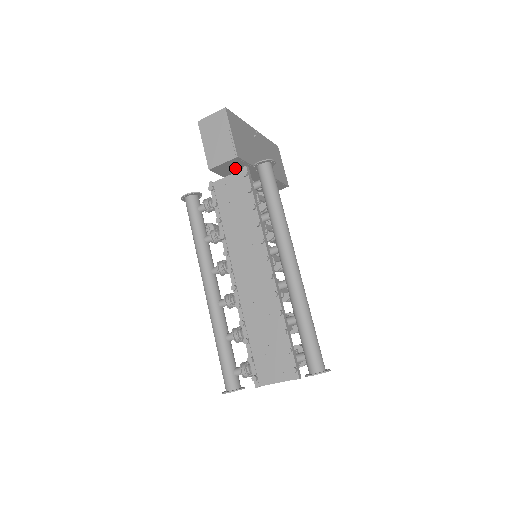
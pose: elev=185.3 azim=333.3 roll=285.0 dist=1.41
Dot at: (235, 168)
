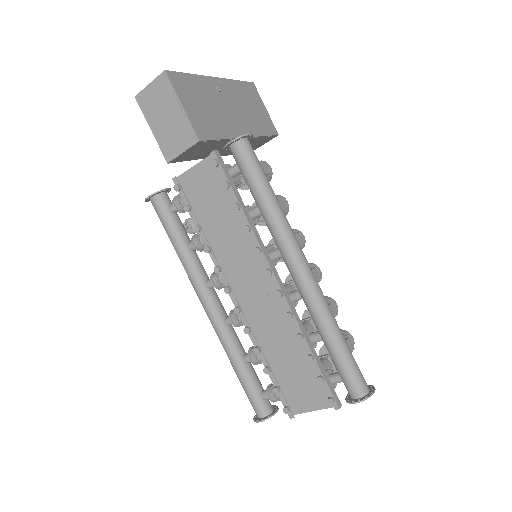
Dot at: (201, 149)
